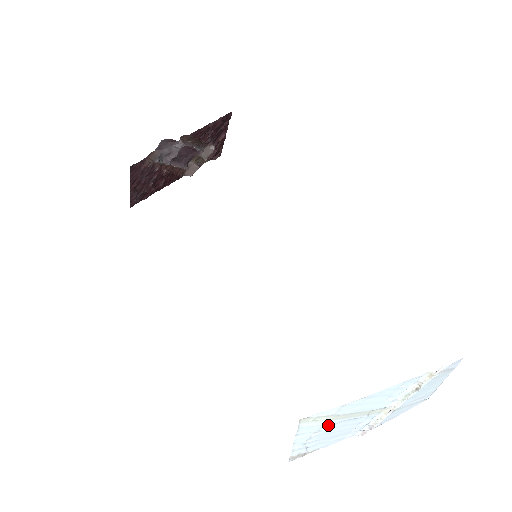
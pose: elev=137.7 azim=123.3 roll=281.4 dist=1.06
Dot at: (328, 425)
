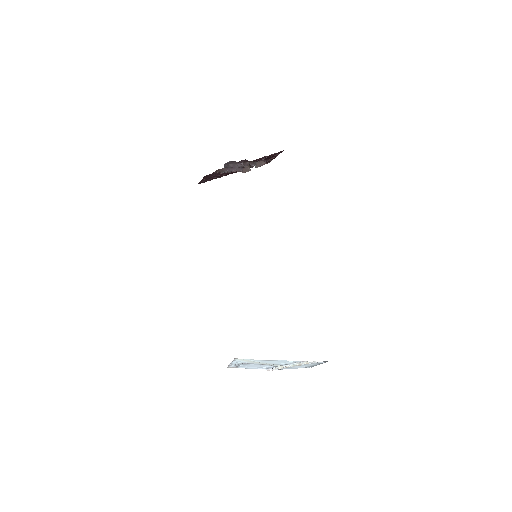
Dot at: (249, 363)
